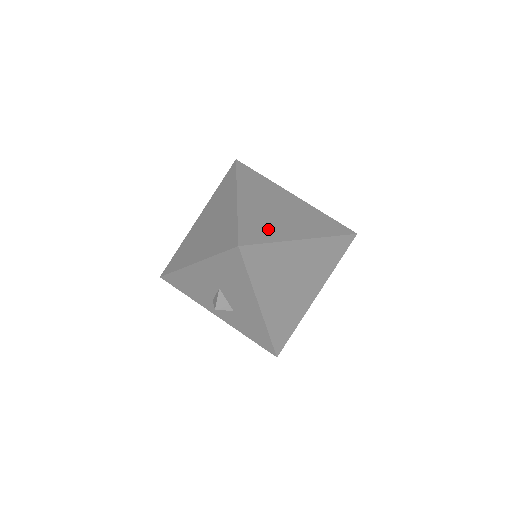
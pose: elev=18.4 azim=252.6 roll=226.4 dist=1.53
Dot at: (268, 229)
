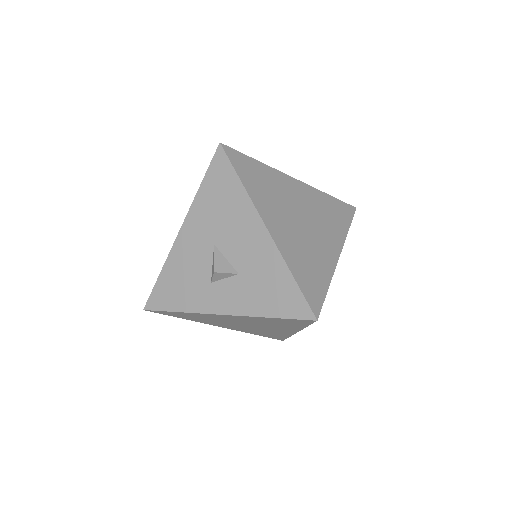
Dot at: occluded
